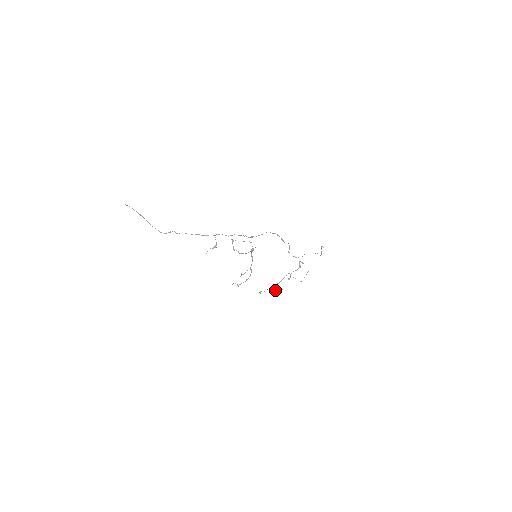
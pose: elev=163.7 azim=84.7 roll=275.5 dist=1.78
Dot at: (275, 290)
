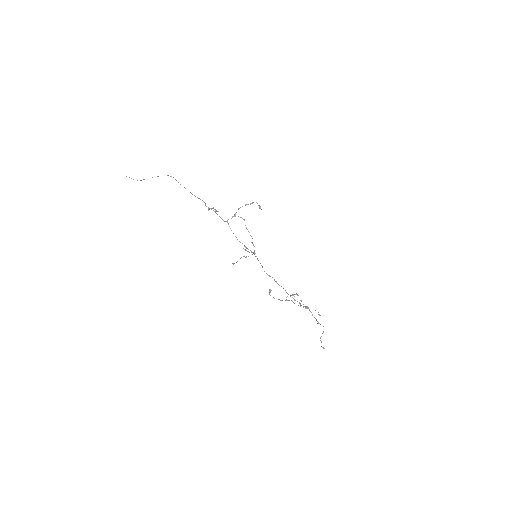
Dot at: occluded
